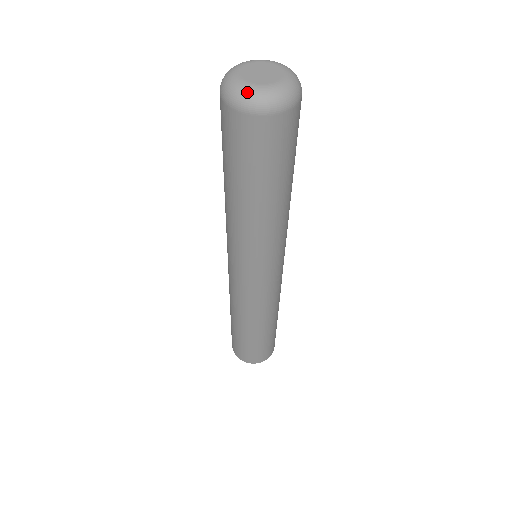
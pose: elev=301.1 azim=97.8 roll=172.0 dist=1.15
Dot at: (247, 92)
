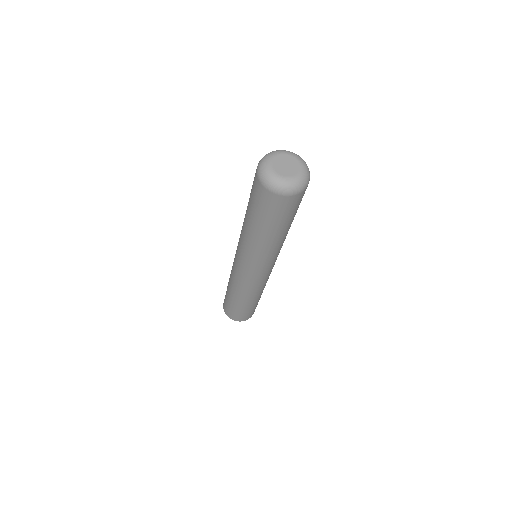
Dot at: (271, 177)
